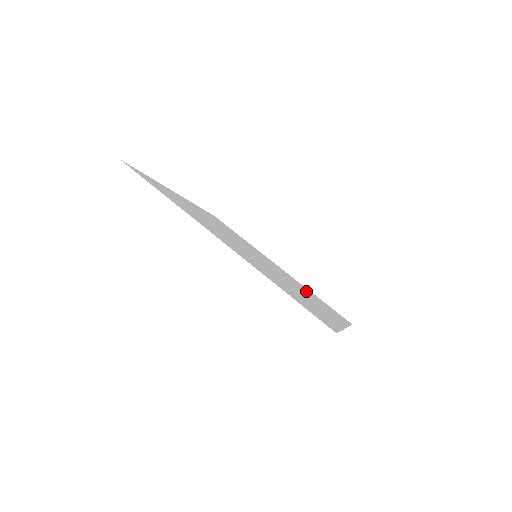
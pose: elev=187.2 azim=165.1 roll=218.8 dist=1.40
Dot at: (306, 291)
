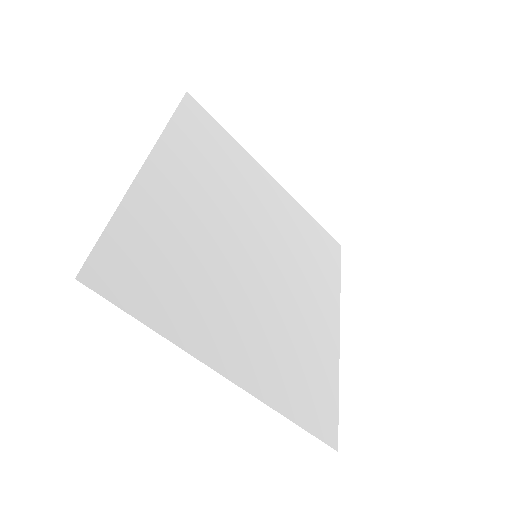
Dot at: (303, 245)
